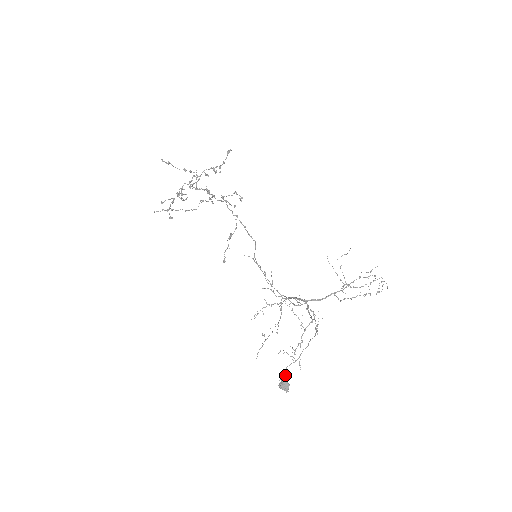
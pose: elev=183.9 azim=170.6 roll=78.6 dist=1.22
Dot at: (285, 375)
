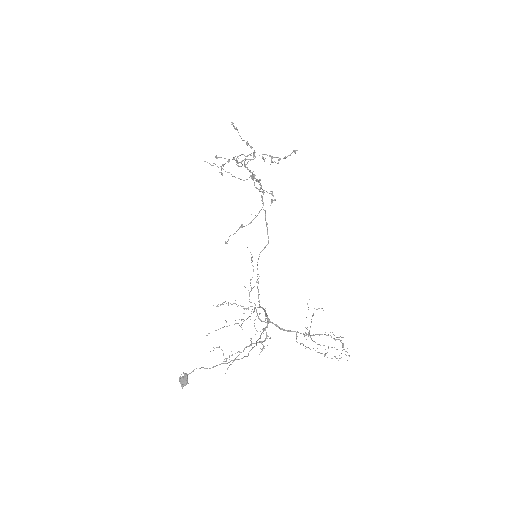
Dot at: occluded
